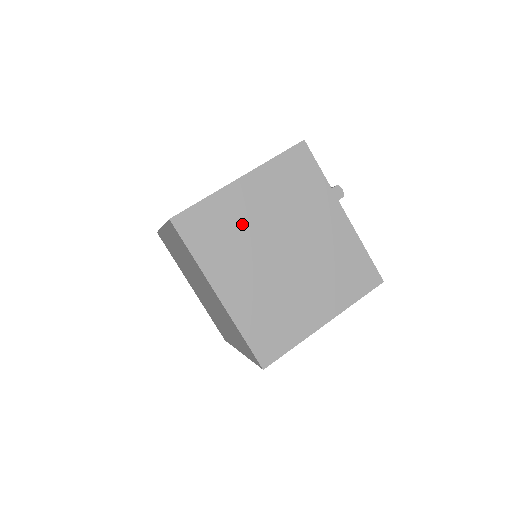
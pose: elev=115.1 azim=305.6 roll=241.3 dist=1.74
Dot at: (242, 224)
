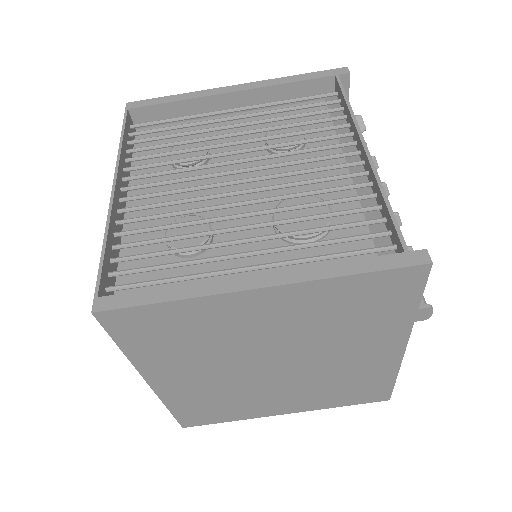
Dot at: (227, 336)
